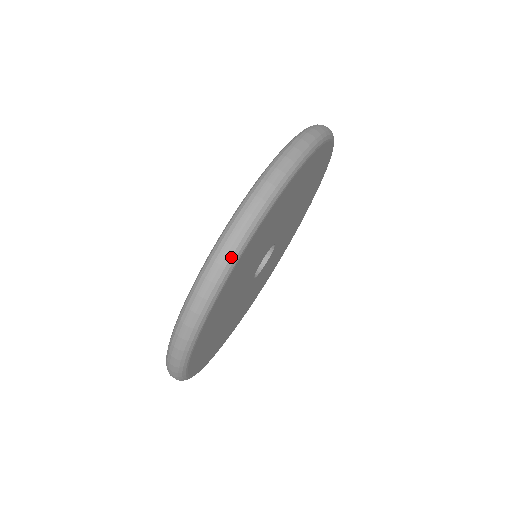
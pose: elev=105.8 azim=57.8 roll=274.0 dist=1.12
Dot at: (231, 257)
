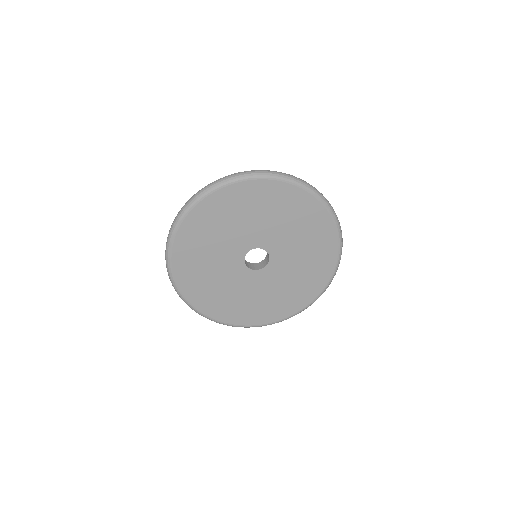
Dot at: (200, 194)
